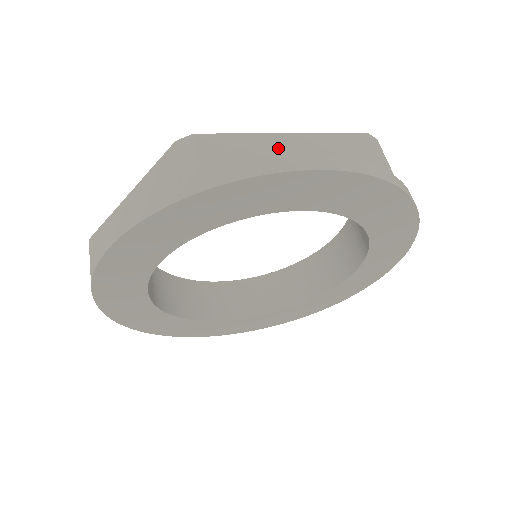
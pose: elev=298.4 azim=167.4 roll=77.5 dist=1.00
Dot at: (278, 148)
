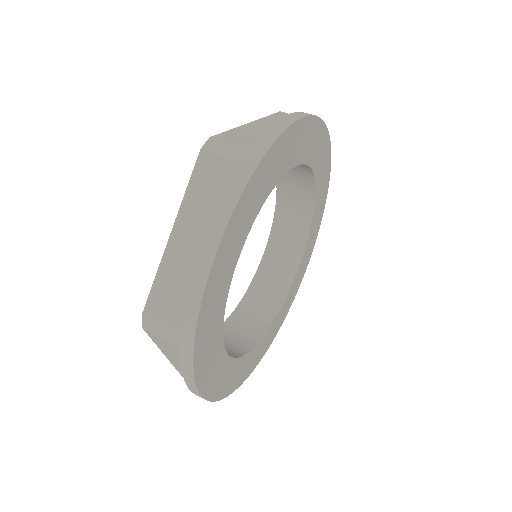
Dot at: (182, 251)
